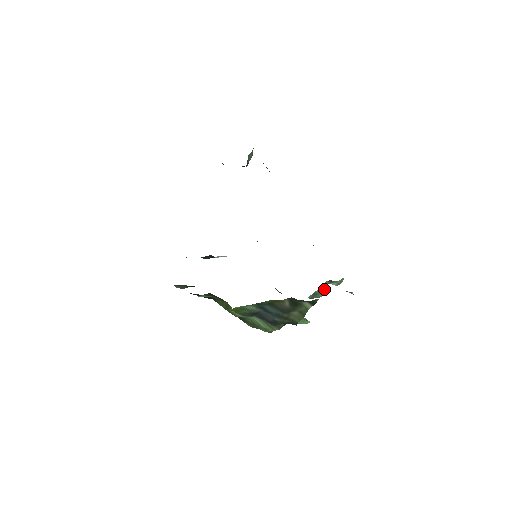
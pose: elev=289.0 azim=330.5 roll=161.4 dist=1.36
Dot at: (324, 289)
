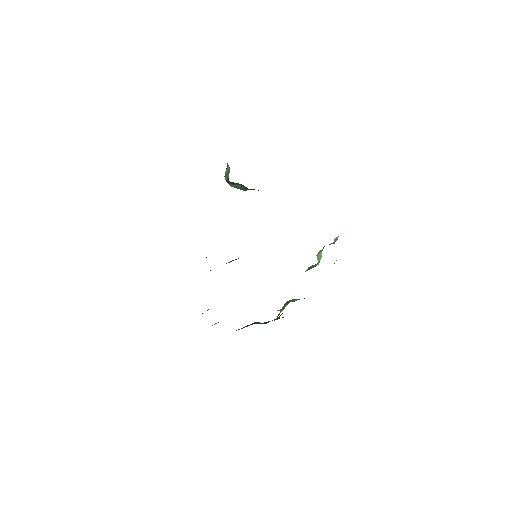
Dot at: (314, 265)
